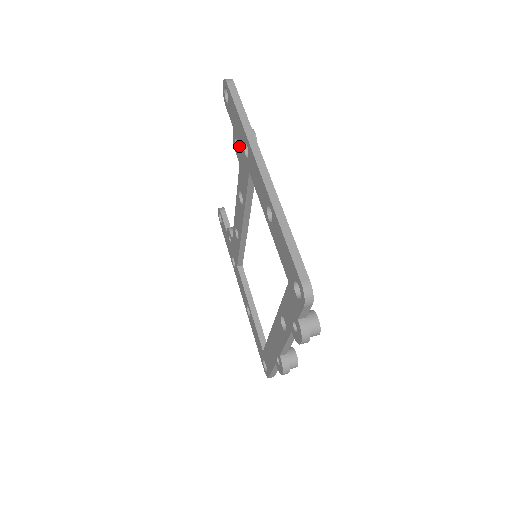
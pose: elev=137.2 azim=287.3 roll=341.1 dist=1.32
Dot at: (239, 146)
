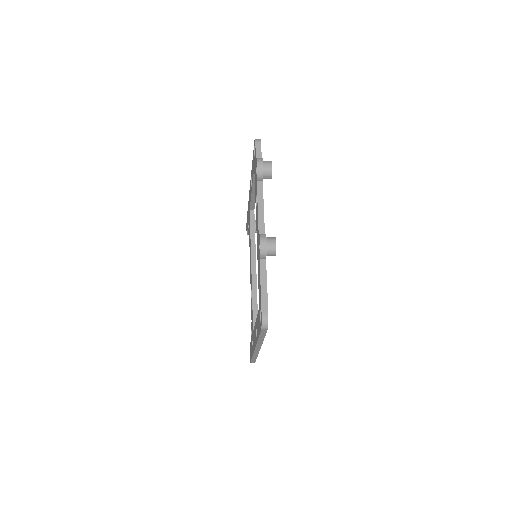
Dot at: (248, 221)
